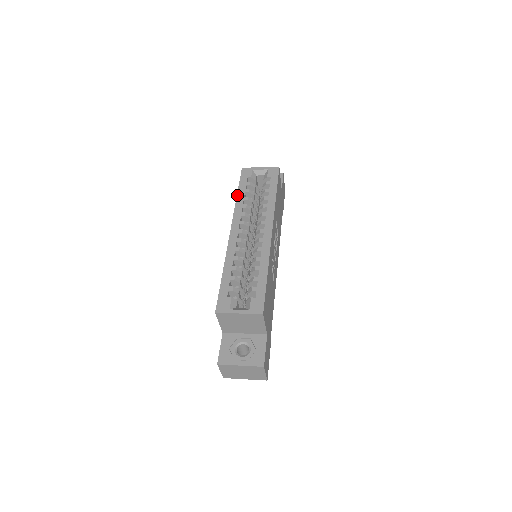
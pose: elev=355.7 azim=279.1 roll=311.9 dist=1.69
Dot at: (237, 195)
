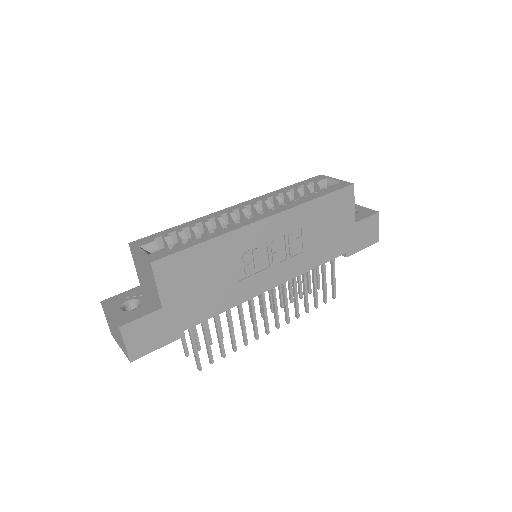
Dot at: (284, 187)
